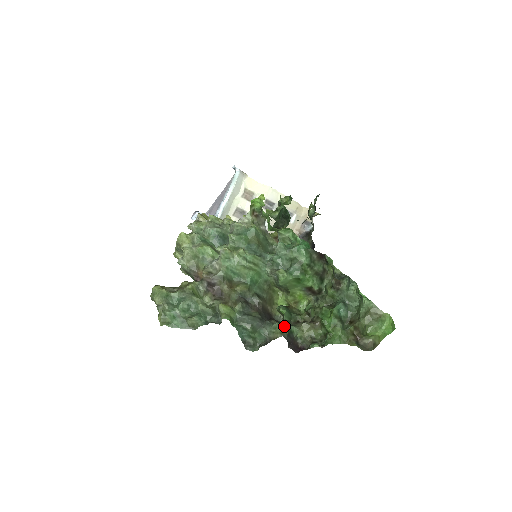
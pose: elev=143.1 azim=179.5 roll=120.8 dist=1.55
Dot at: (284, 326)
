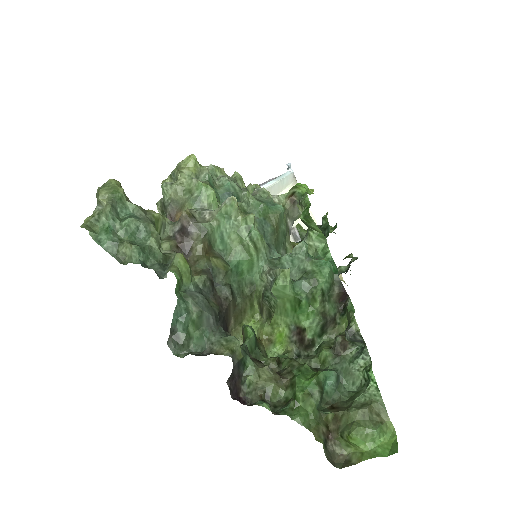
Dot at: occluded
